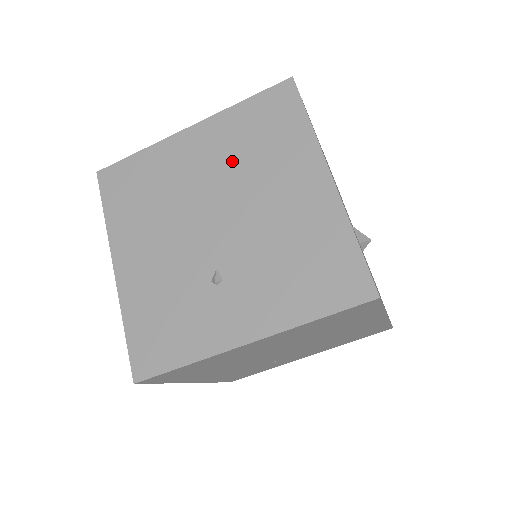
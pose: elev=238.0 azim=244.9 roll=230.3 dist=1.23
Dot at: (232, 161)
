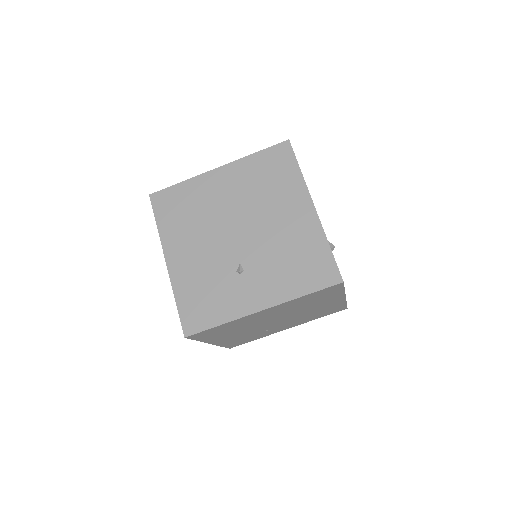
Dot at: (249, 193)
